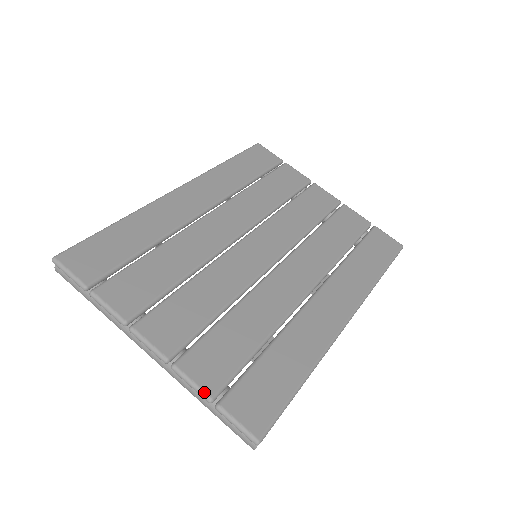
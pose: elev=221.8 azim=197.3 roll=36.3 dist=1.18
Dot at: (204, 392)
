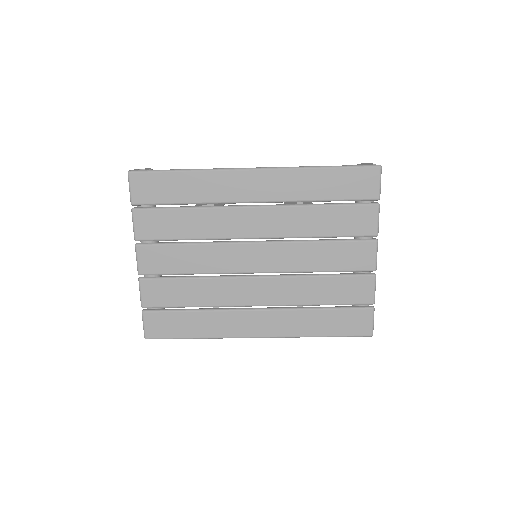
Dot at: (142, 302)
